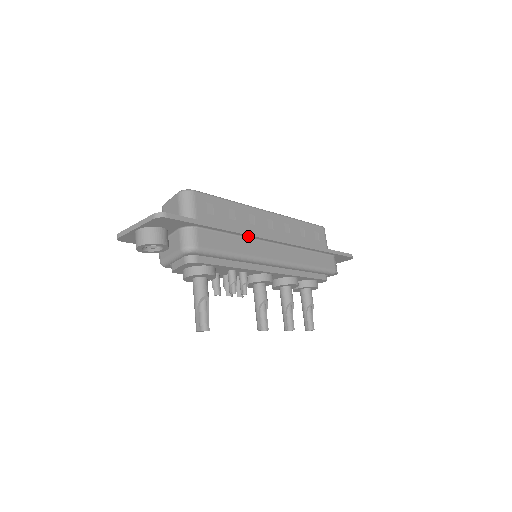
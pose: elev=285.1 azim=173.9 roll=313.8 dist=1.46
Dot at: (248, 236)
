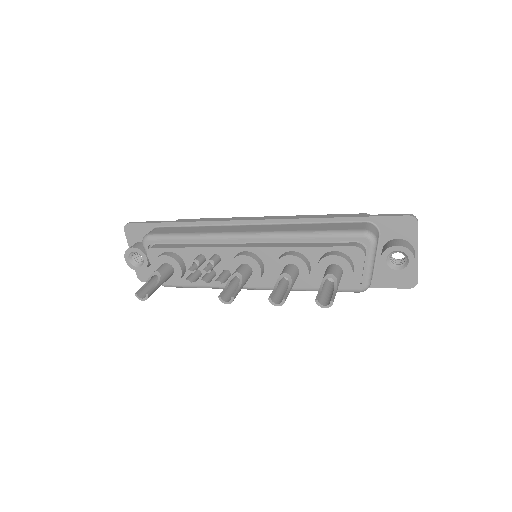
Dot at: (212, 224)
